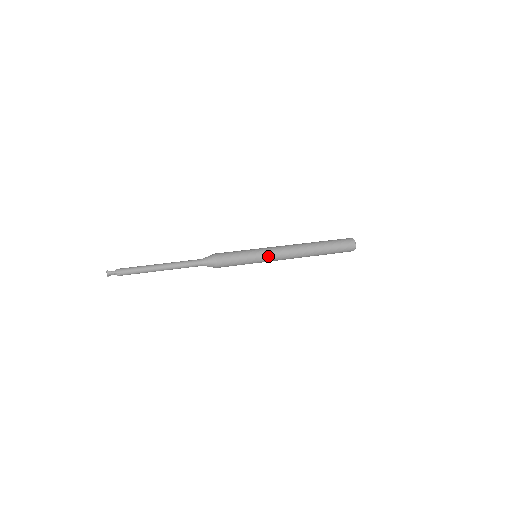
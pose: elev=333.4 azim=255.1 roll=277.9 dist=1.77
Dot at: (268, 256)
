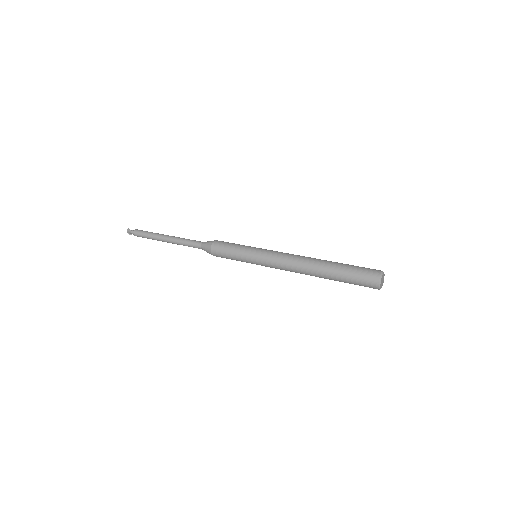
Dot at: (264, 259)
